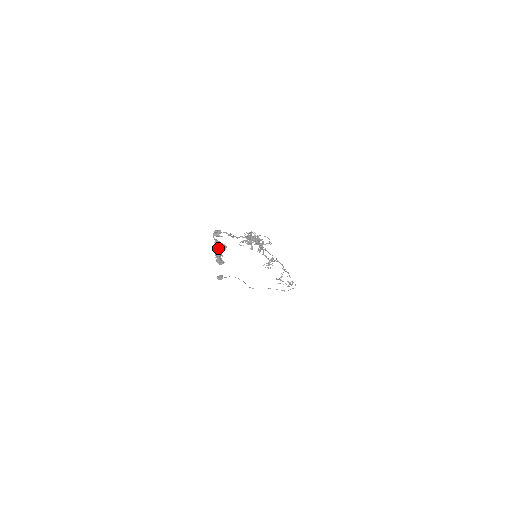
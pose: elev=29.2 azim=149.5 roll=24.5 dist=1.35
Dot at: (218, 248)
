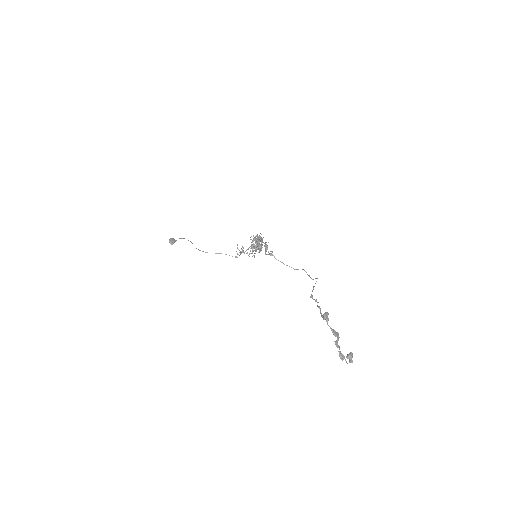
Dot at: occluded
